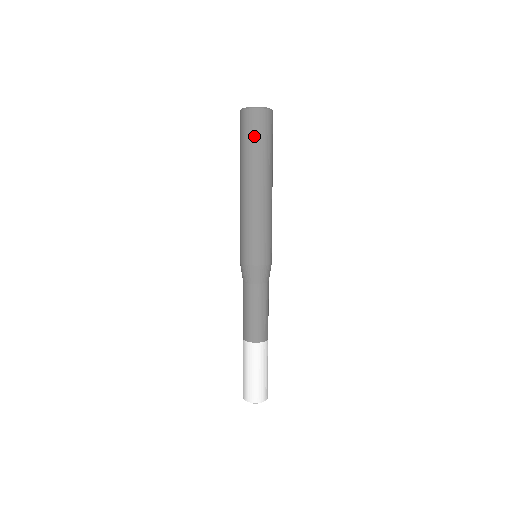
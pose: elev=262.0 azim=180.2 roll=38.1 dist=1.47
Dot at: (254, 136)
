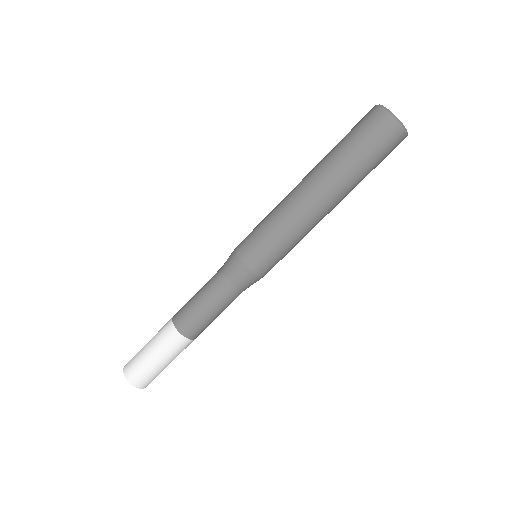
Dot at: (363, 141)
